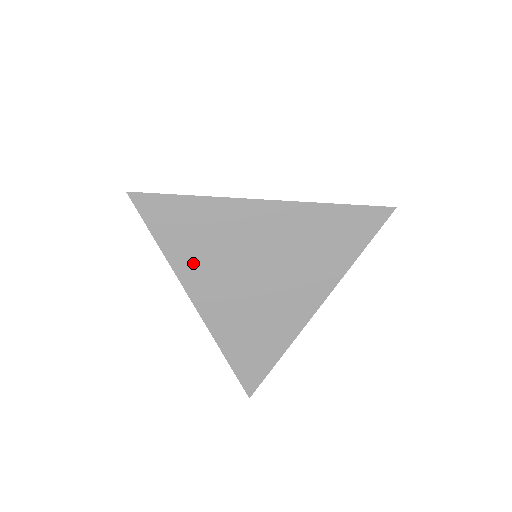
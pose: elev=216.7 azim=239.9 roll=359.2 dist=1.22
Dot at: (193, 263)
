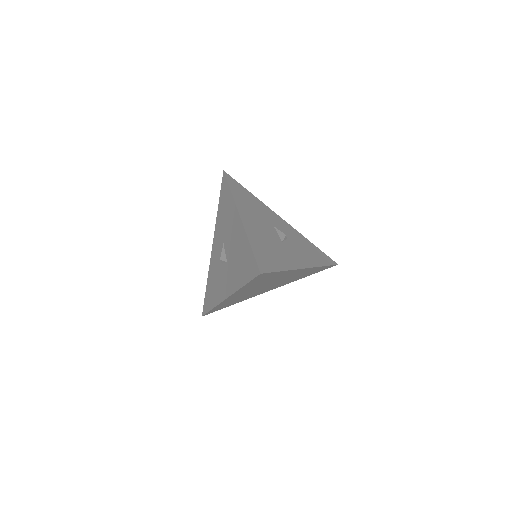
Dot at: (248, 288)
